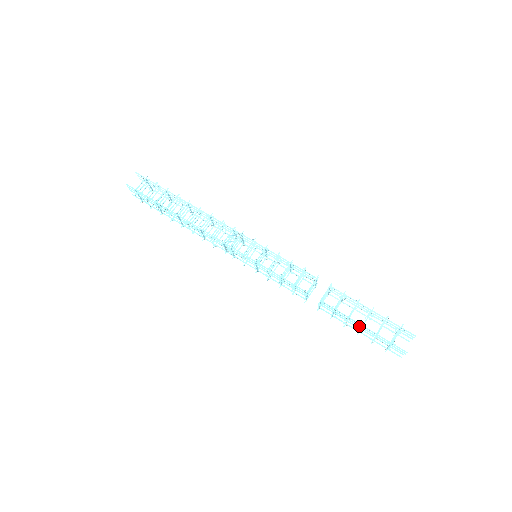
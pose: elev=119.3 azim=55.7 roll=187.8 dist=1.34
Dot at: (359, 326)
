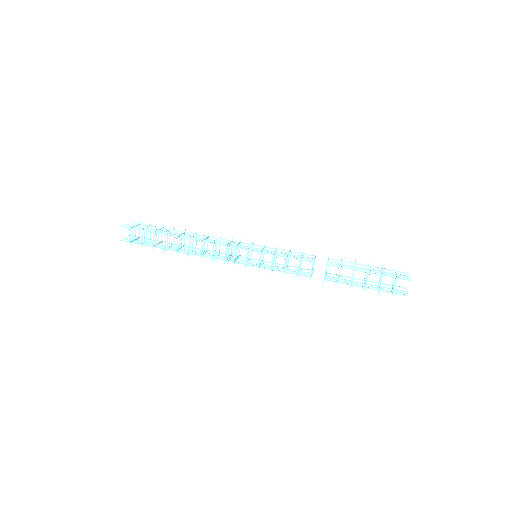
Dot at: occluded
